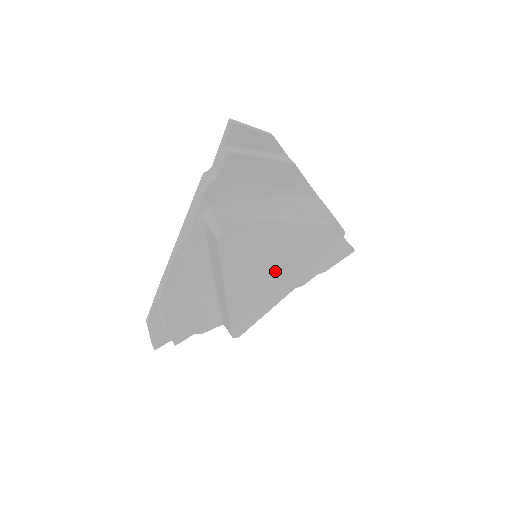
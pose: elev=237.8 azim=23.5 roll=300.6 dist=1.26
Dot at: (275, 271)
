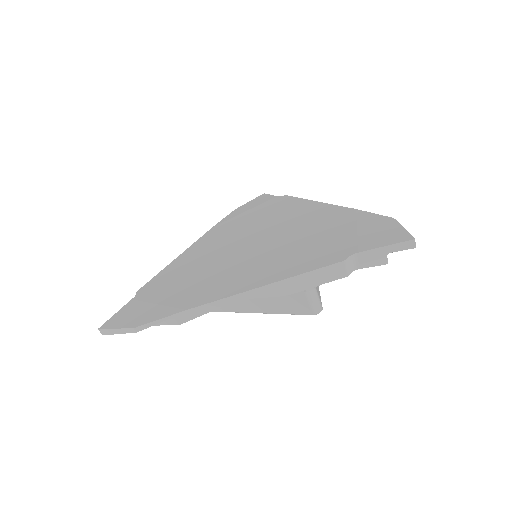
Dot at: occluded
